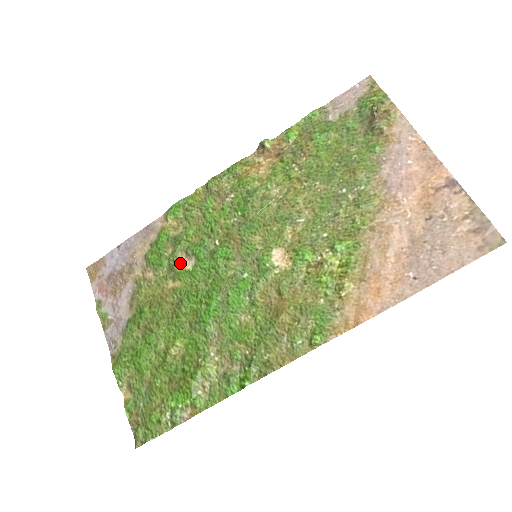
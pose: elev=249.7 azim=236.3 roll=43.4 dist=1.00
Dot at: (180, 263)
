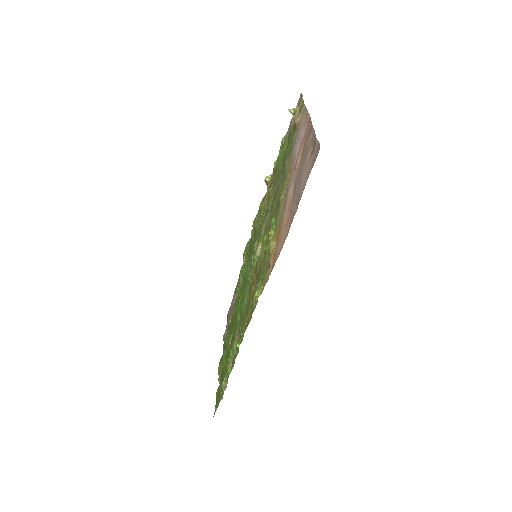
Dot at: occluded
